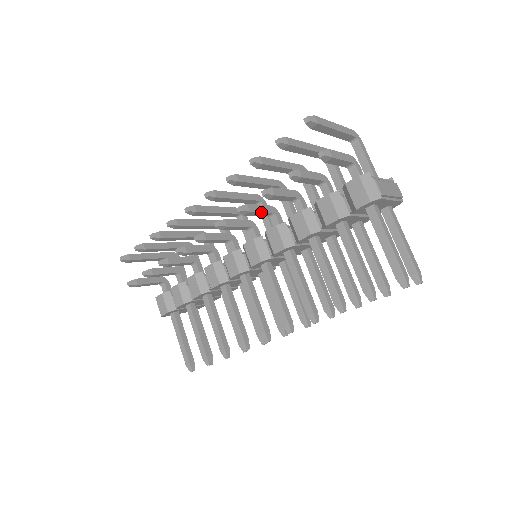
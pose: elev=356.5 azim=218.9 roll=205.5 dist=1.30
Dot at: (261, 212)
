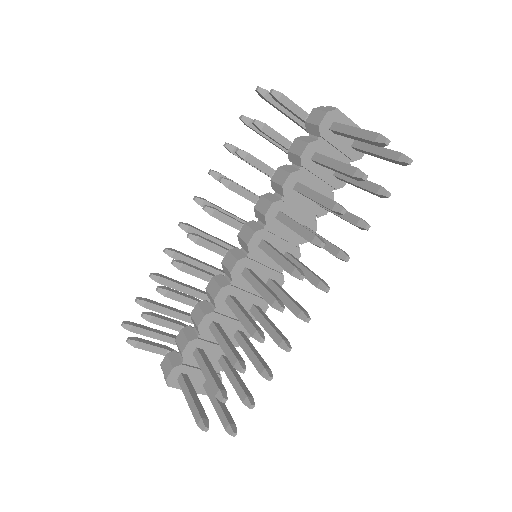
Dot at: (245, 190)
